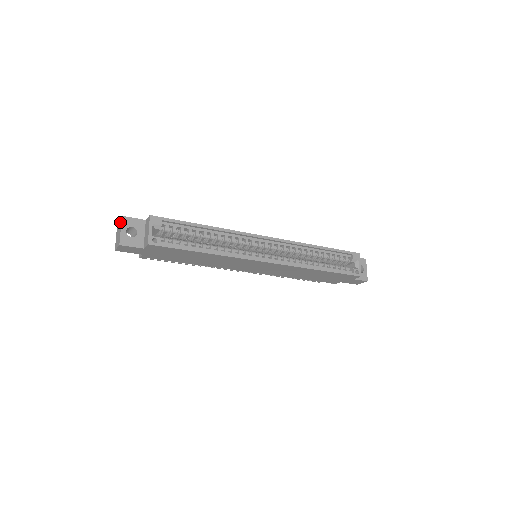
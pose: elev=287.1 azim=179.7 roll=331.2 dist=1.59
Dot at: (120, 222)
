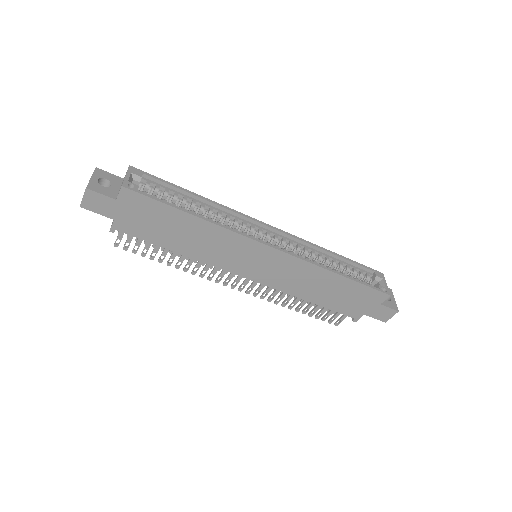
Dot at: occluded
